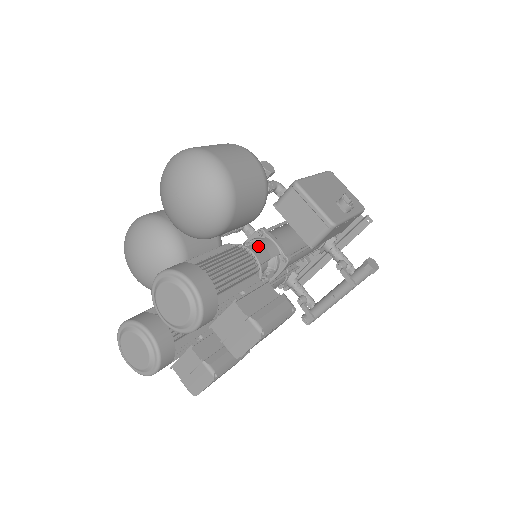
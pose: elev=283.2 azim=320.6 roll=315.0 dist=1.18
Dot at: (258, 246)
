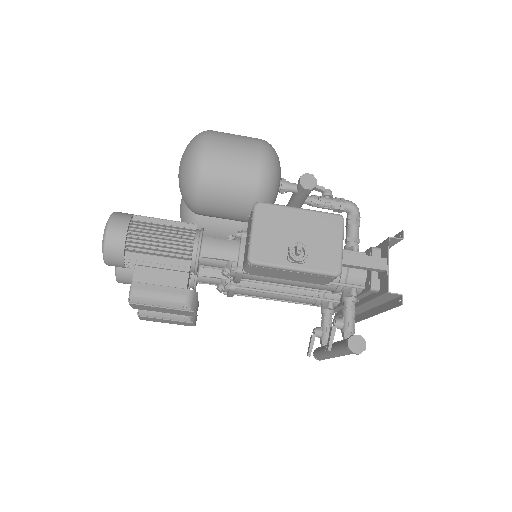
Dot at: (217, 242)
